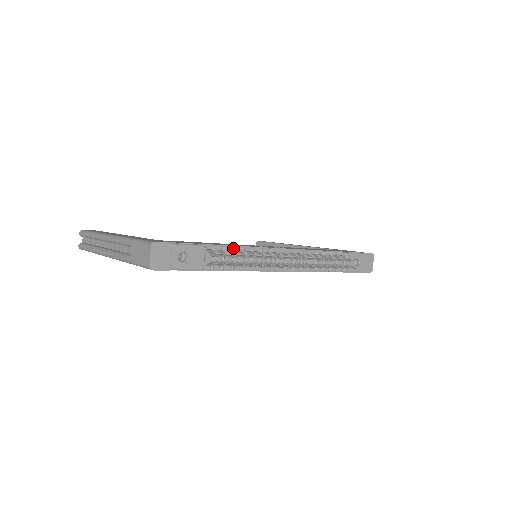
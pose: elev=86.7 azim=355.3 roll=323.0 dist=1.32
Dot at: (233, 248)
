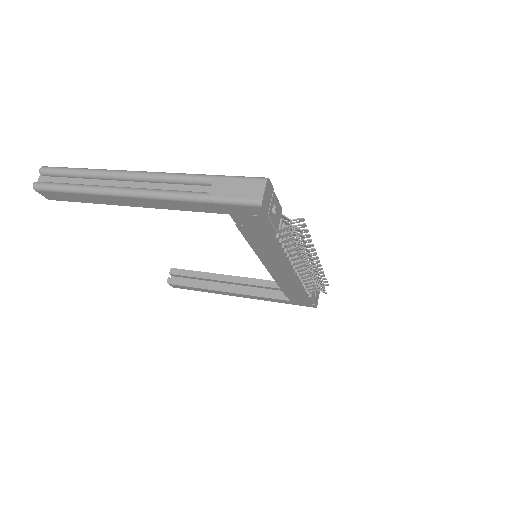
Dot at: occluded
